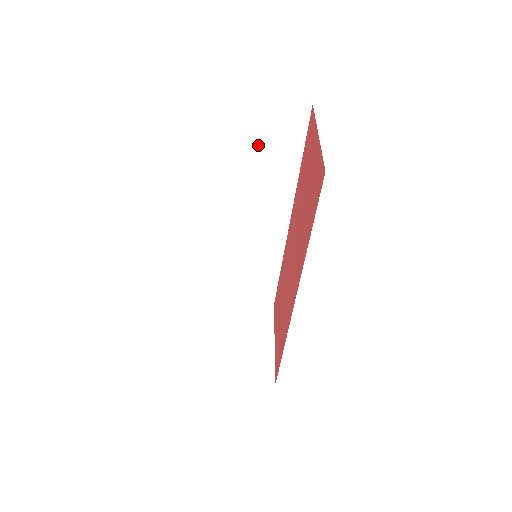
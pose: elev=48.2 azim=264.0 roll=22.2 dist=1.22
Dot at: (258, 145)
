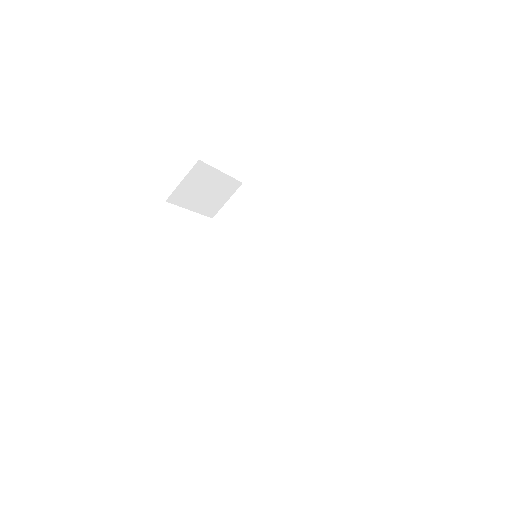
Dot at: (239, 224)
